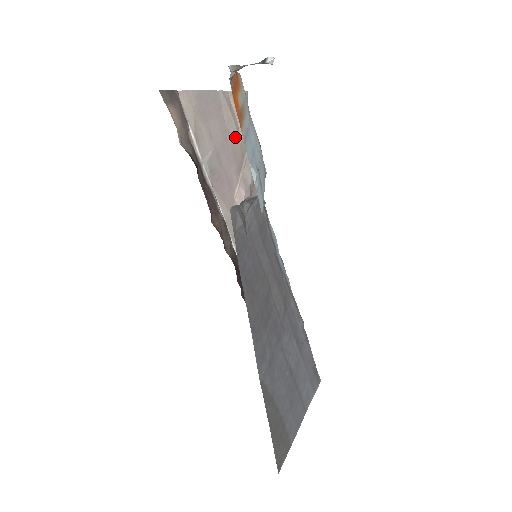
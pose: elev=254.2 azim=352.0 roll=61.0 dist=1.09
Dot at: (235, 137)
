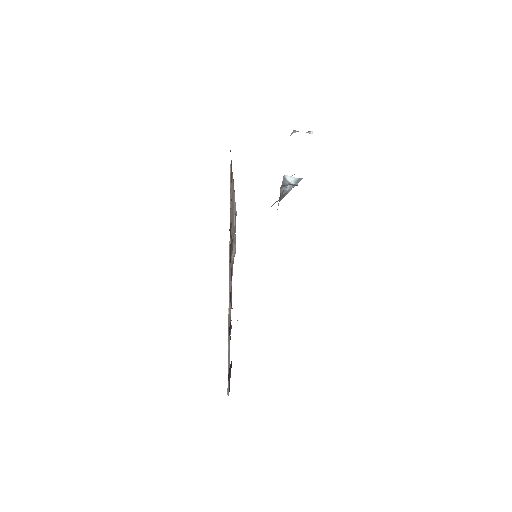
Dot at: (234, 220)
